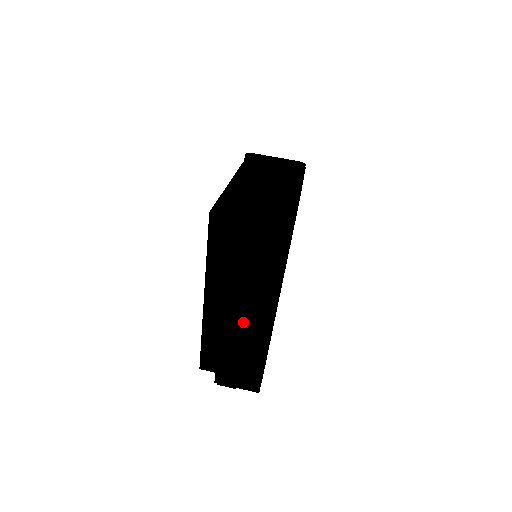
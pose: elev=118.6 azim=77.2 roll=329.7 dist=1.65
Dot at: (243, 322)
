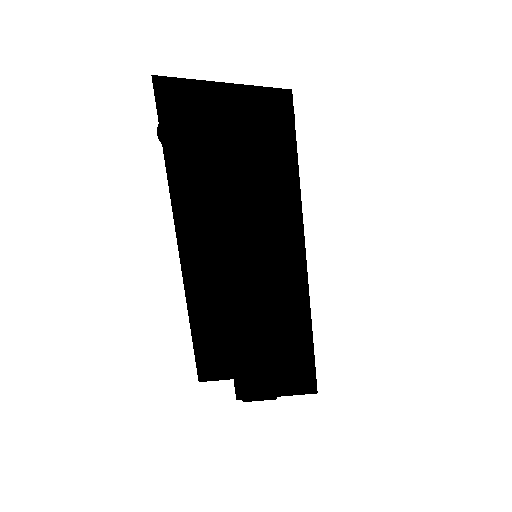
Dot at: occluded
